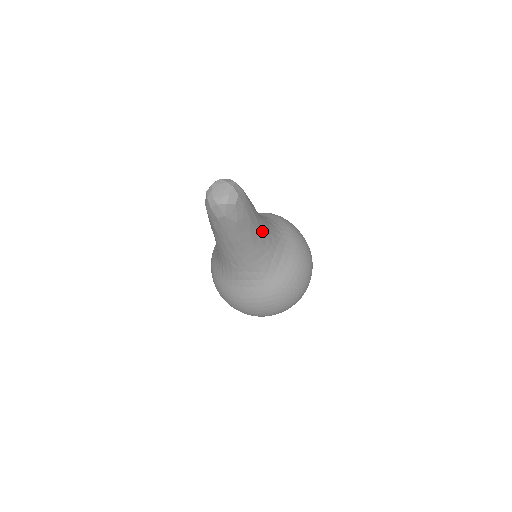
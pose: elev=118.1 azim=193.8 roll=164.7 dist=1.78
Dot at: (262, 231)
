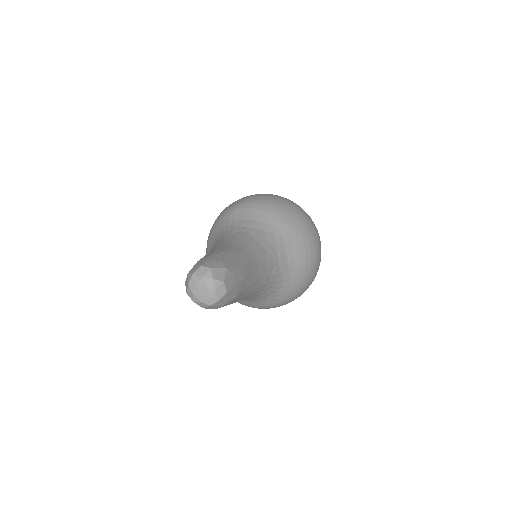
Dot at: (258, 262)
